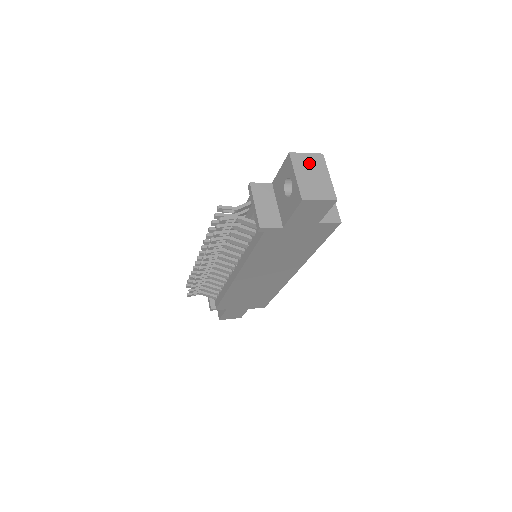
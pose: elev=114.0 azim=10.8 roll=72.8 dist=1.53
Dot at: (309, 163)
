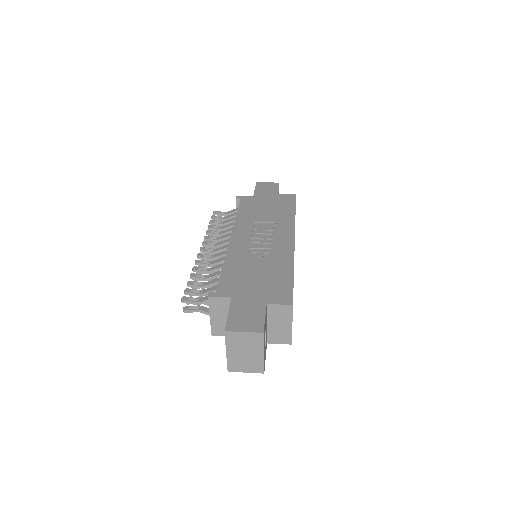
Dot at: (244, 342)
